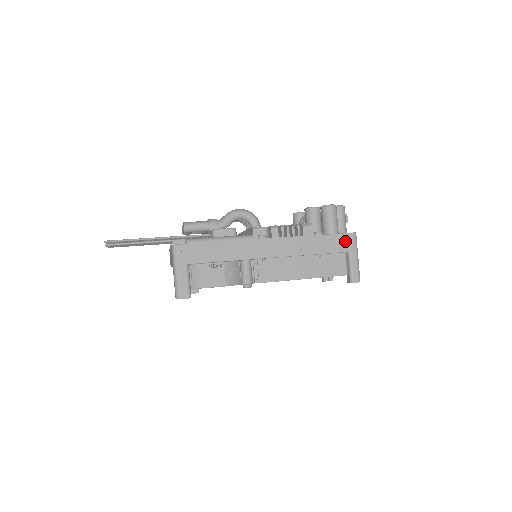
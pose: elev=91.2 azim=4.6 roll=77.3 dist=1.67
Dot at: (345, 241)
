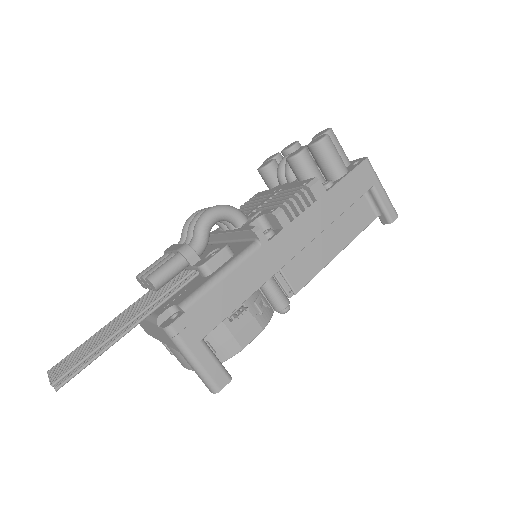
Dot at: (362, 176)
